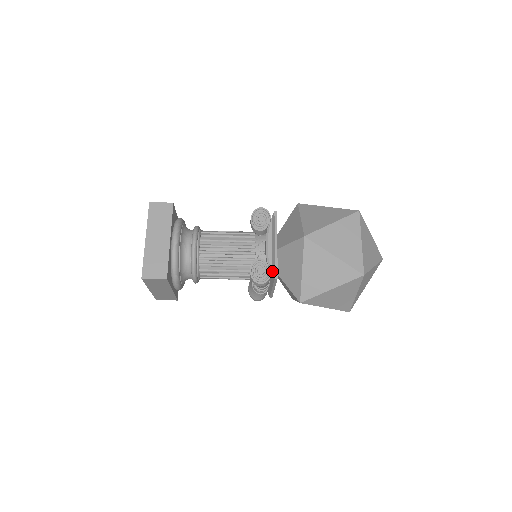
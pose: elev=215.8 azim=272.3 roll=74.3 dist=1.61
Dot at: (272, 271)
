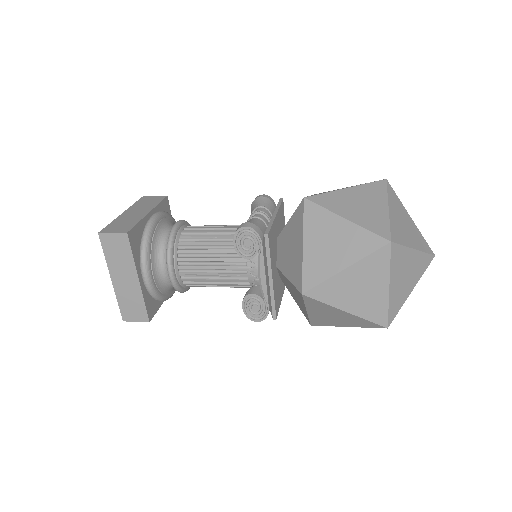
Dot at: (270, 307)
